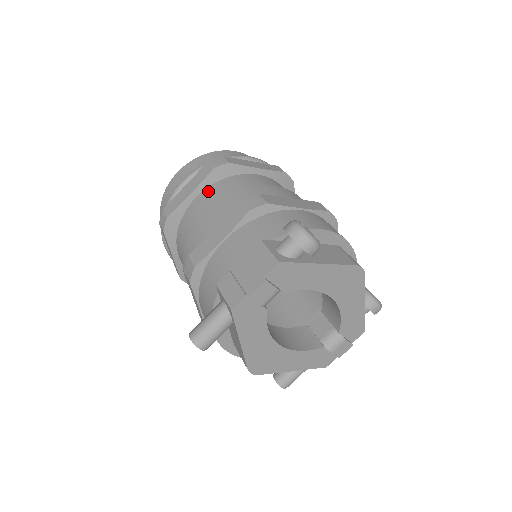
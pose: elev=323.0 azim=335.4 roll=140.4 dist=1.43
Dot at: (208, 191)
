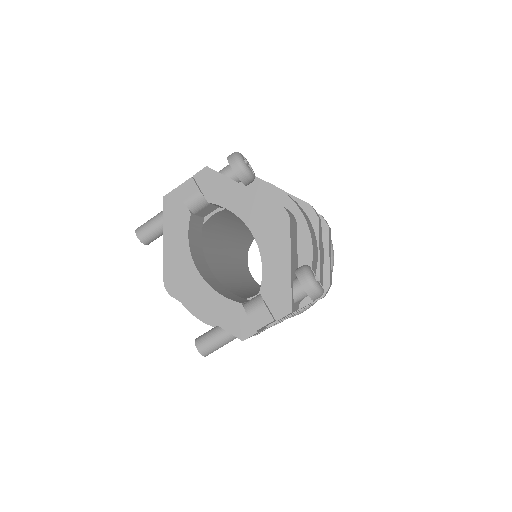
Dot at: occluded
